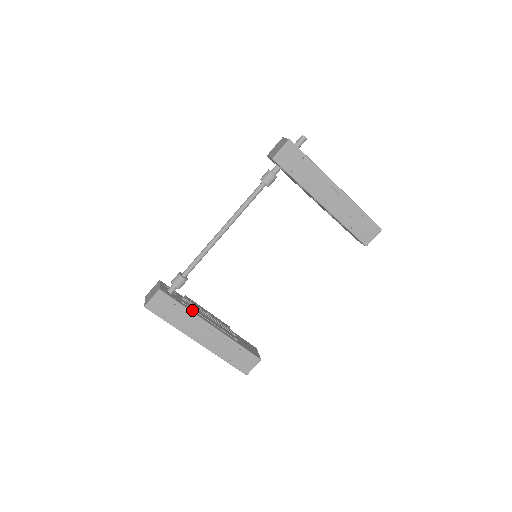
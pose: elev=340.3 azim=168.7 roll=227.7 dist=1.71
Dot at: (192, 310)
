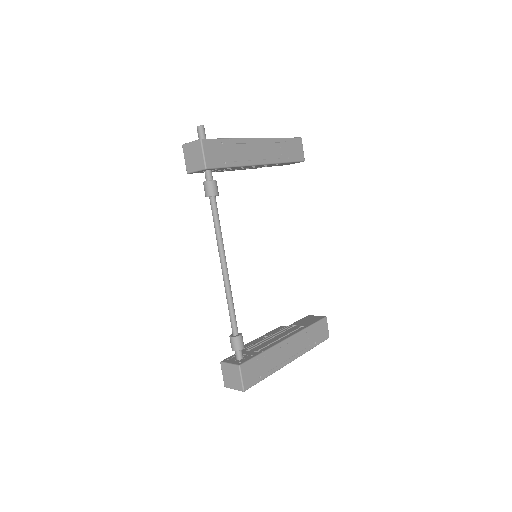
Dot at: (267, 348)
